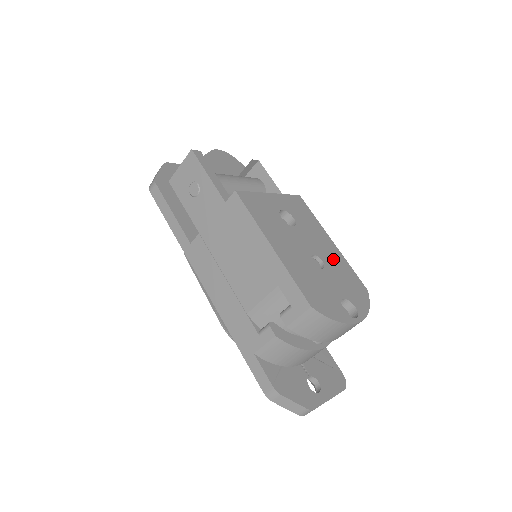
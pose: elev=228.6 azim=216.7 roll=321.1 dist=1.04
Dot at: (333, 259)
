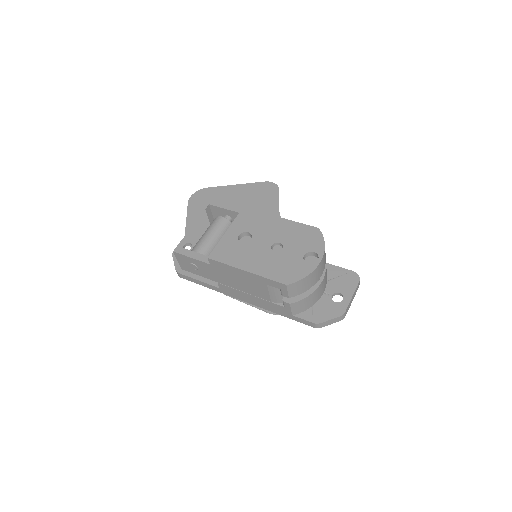
Dot at: (286, 232)
